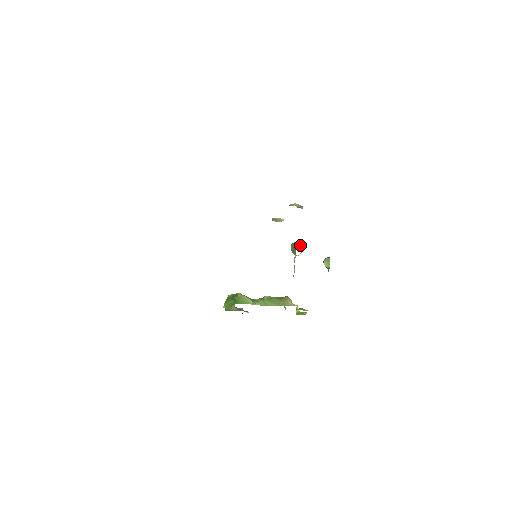
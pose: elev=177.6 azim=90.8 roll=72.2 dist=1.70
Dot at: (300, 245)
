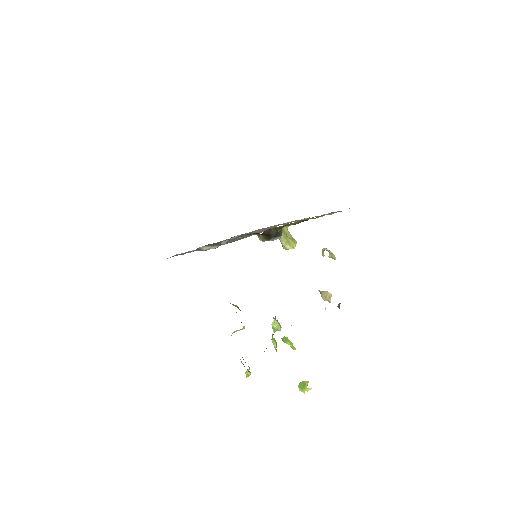
Dot at: (286, 232)
